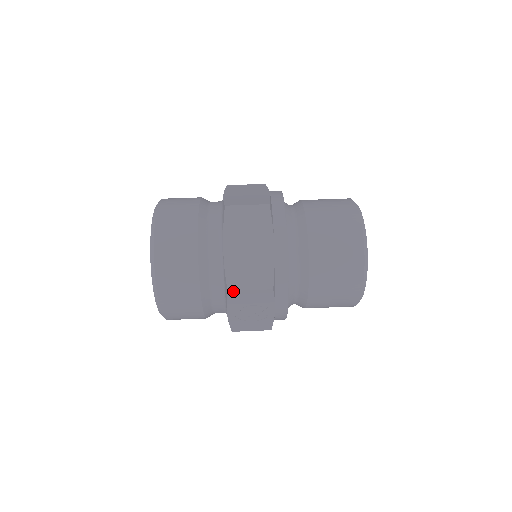
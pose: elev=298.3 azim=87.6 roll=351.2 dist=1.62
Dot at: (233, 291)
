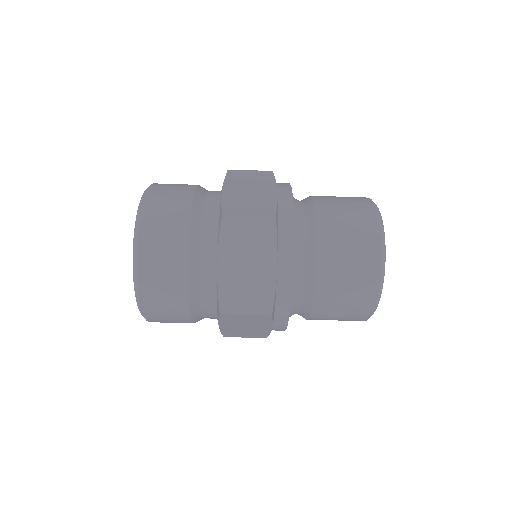
Dot at: (226, 314)
